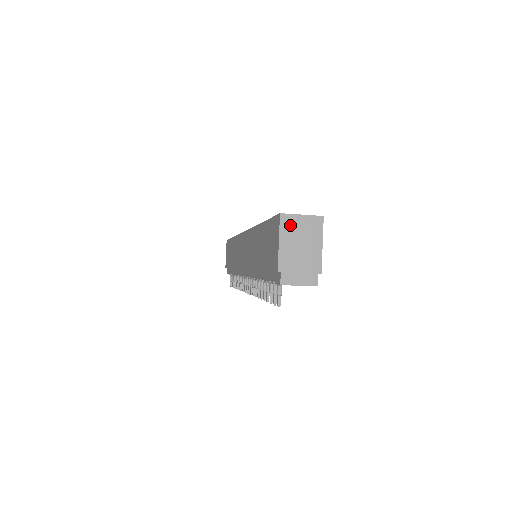
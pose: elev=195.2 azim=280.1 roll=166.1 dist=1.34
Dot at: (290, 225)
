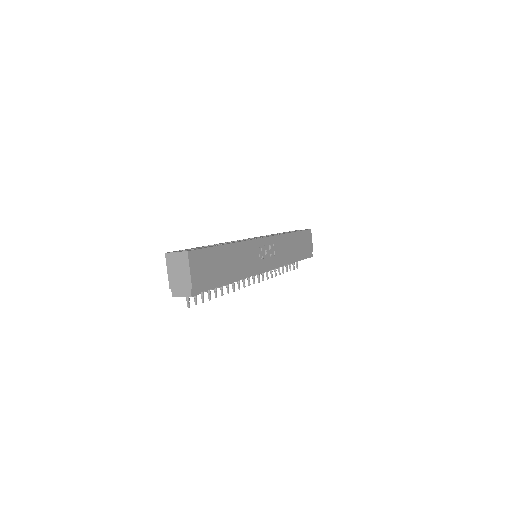
Dot at: (171, 260)
